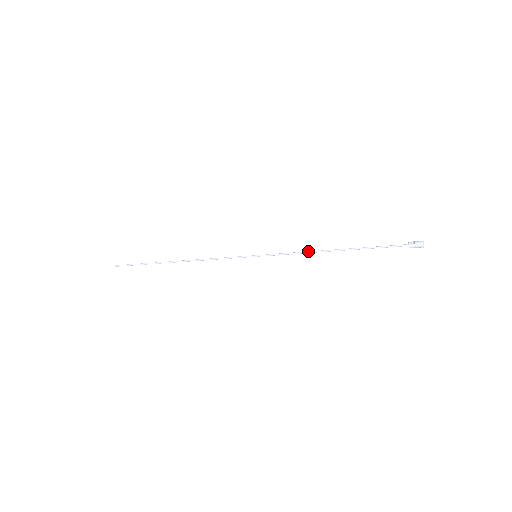
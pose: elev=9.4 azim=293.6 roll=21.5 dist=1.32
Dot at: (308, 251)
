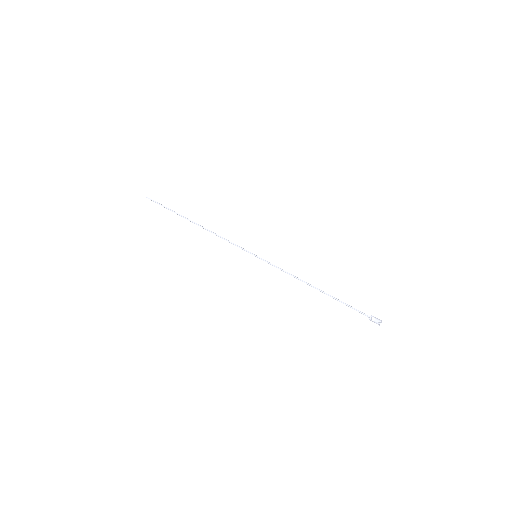
Dot at: (296, 277)
